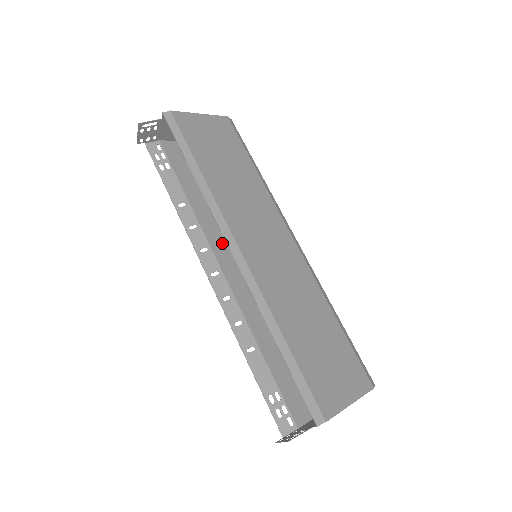
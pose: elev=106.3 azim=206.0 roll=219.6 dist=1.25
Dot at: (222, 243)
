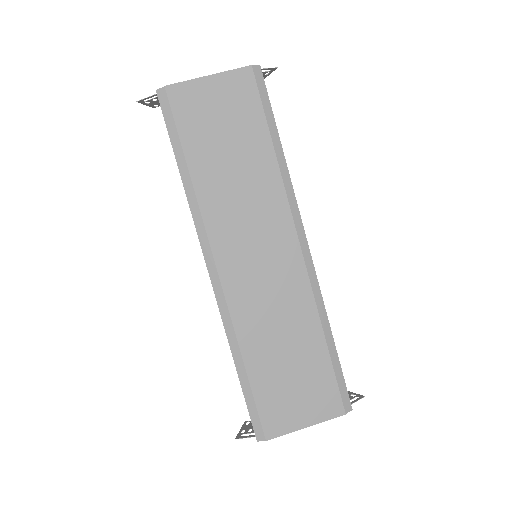
Dot at: occluded
